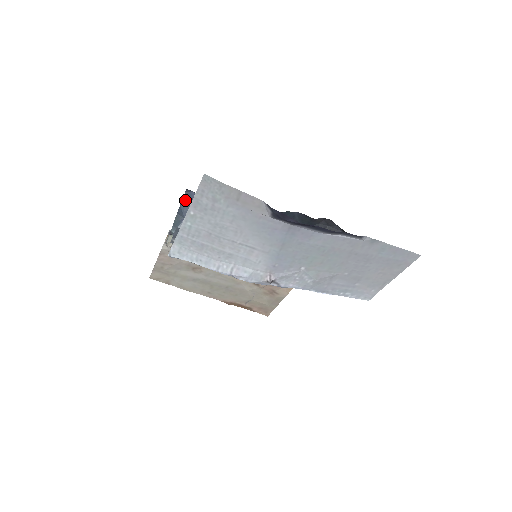
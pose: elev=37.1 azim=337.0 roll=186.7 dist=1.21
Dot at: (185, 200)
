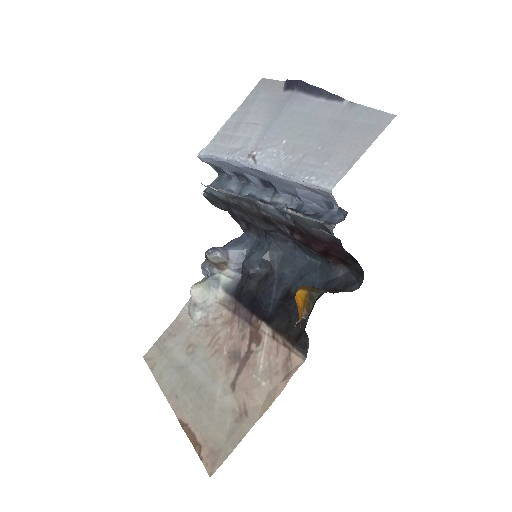
Dot at: (237, 240)
